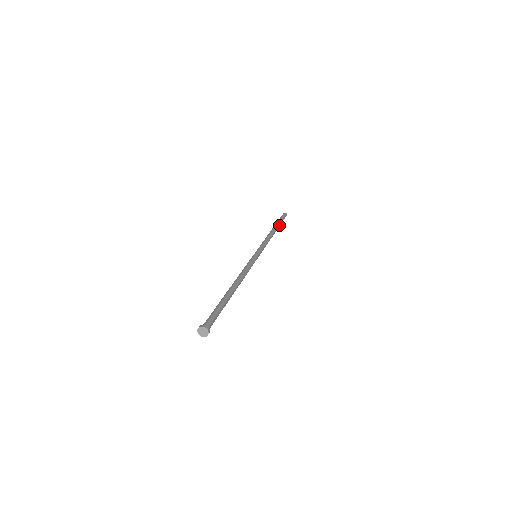
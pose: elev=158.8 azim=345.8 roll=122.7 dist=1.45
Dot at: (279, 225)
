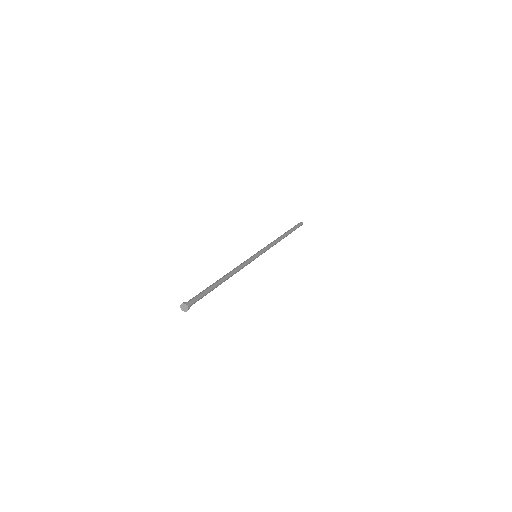
Dot at: (290, 231)
